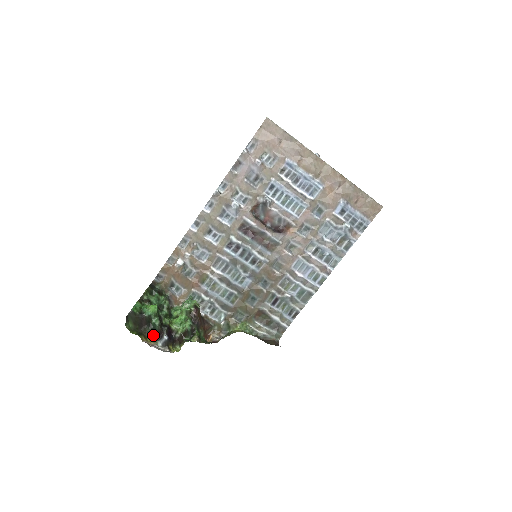
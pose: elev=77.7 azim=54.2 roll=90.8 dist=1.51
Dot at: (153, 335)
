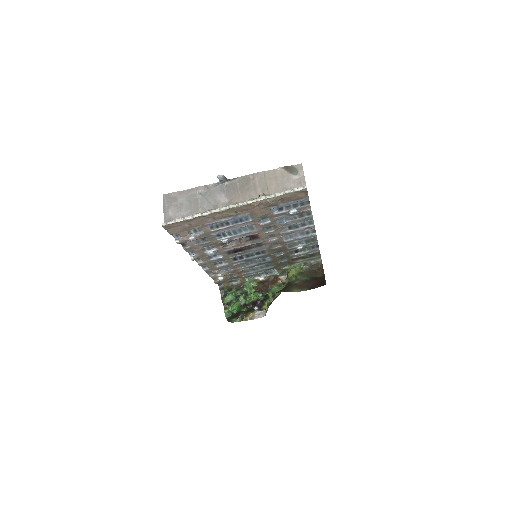
Dot at: (249, 311)
